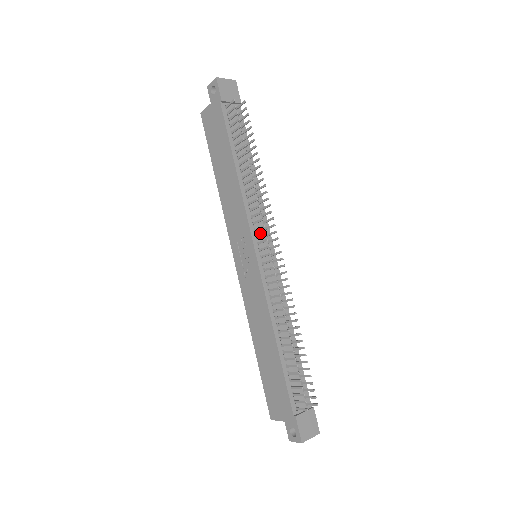
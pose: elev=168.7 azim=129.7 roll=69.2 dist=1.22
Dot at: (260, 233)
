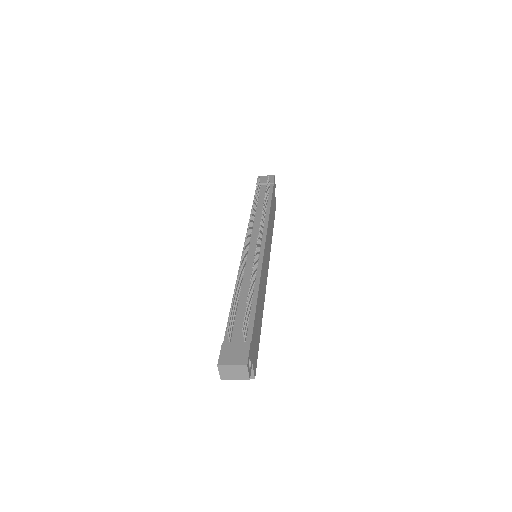
Dot at: (255, 236)
